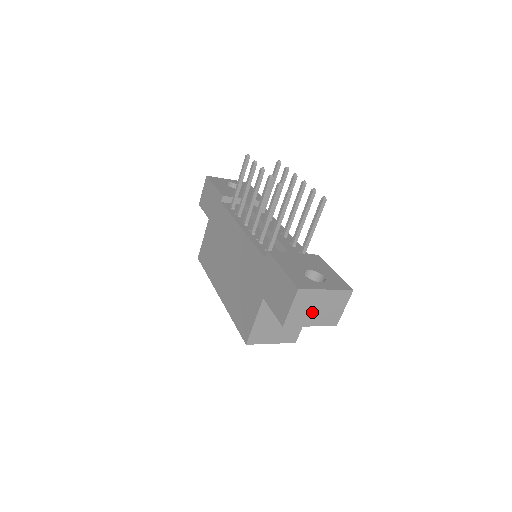
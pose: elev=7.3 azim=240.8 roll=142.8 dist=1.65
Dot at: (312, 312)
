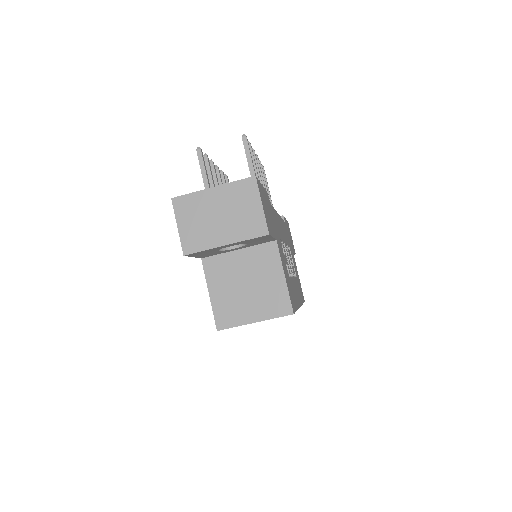
Dot at: (213, 224)
